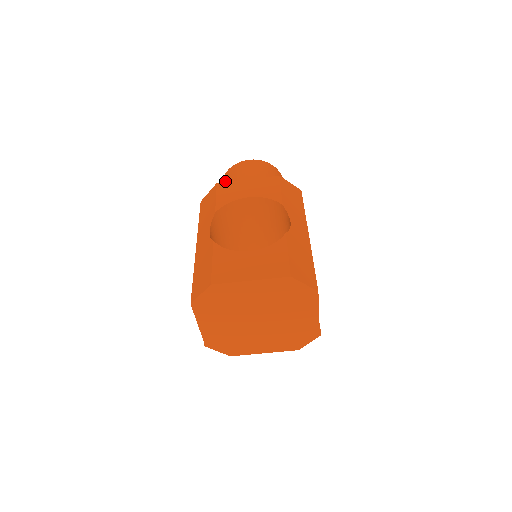
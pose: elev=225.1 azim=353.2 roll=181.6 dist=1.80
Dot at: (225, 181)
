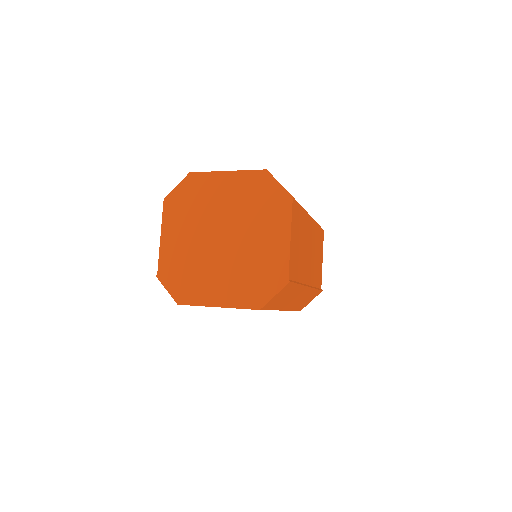
Dot at: occluded
